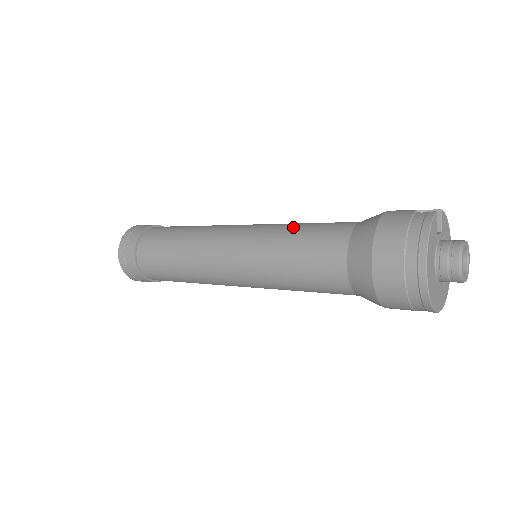
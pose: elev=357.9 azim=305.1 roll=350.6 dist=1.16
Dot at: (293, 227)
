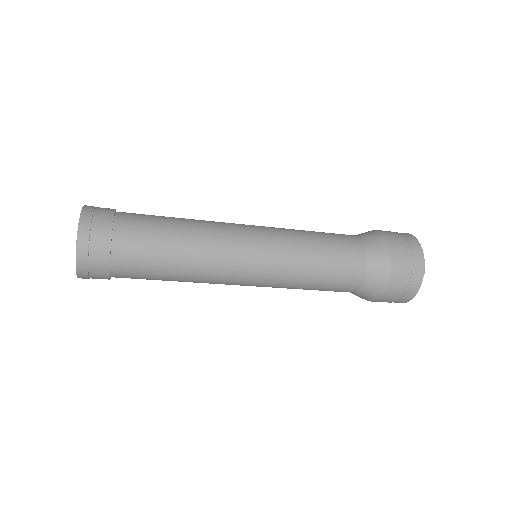
Dot at: occluded
